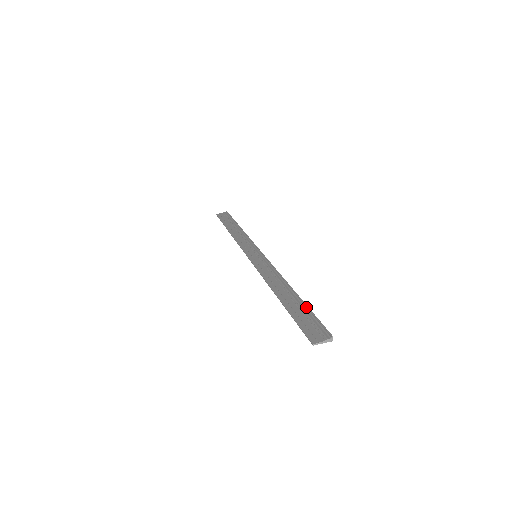
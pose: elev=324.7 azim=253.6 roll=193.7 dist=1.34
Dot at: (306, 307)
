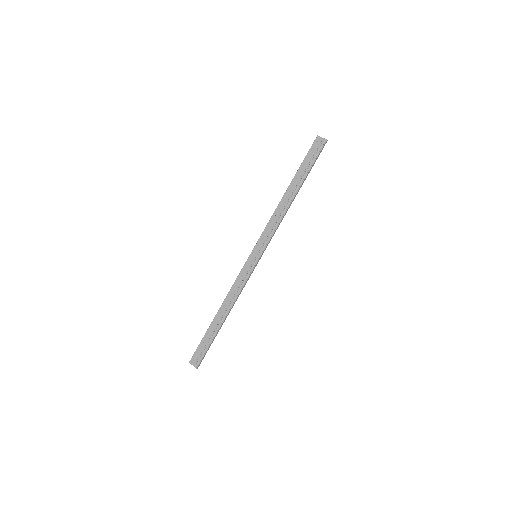
Dot at: (212, 339)
